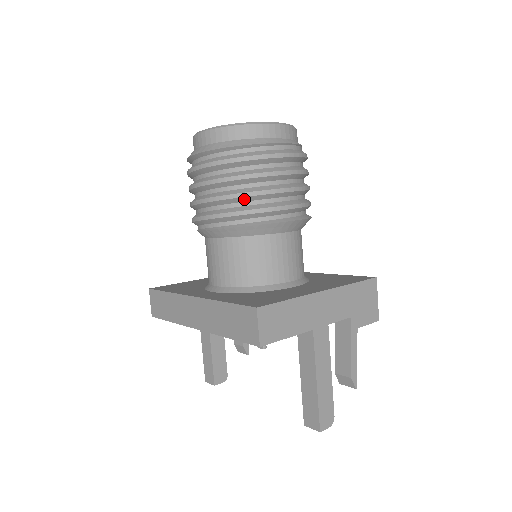
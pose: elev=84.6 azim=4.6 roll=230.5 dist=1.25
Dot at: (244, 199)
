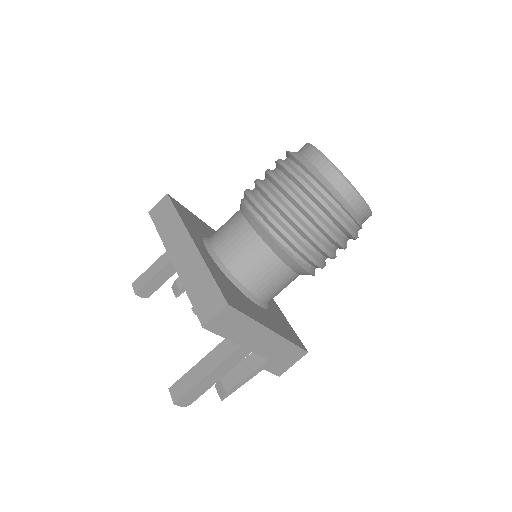
Dot at: (294, 225)
